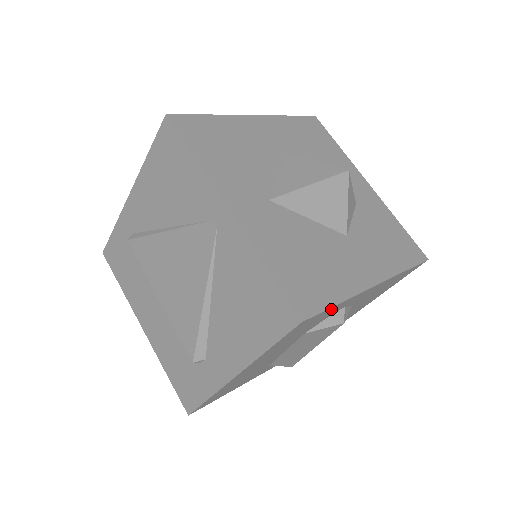
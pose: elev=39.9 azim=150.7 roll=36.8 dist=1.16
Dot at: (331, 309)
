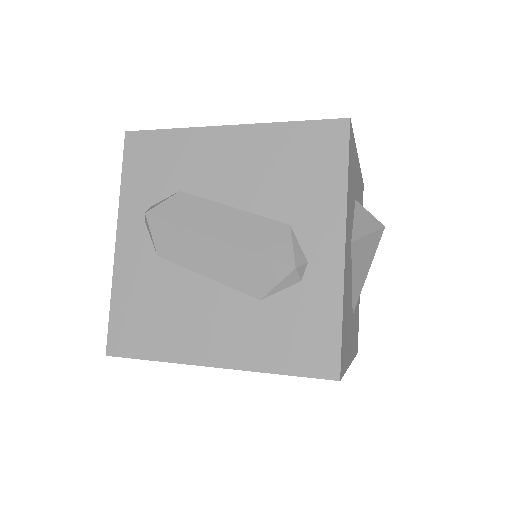
Dot at: occluded
